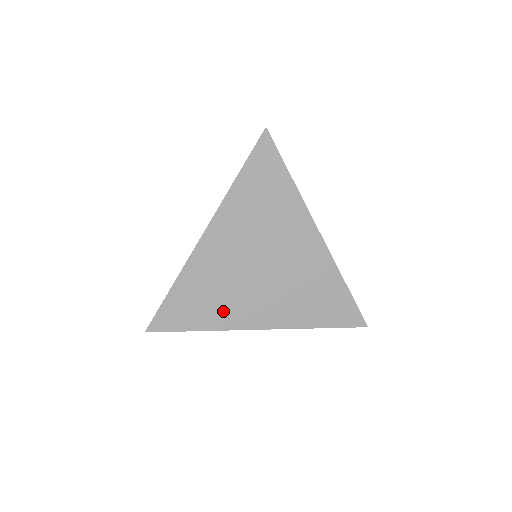
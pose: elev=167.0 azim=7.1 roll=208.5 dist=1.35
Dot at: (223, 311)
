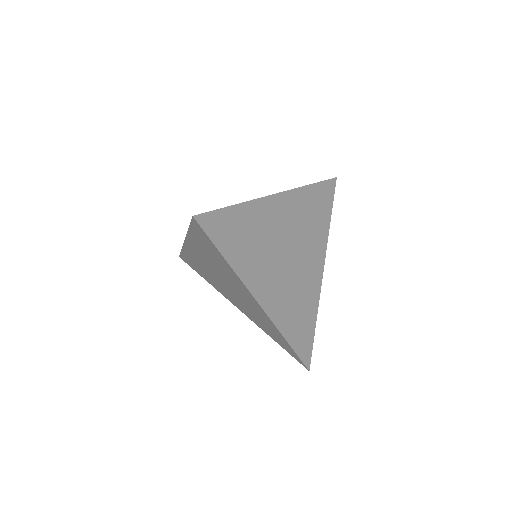
Dot at: (213, 283)
